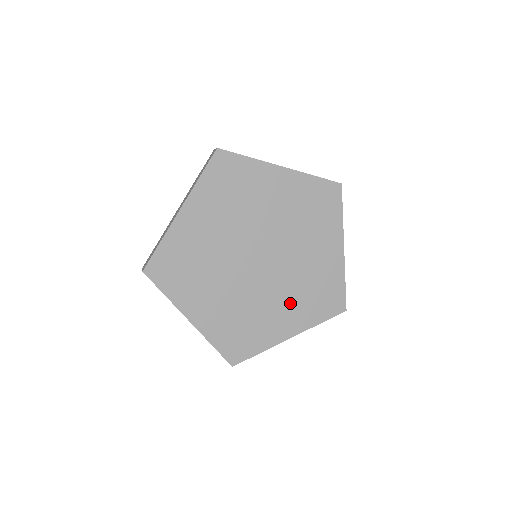
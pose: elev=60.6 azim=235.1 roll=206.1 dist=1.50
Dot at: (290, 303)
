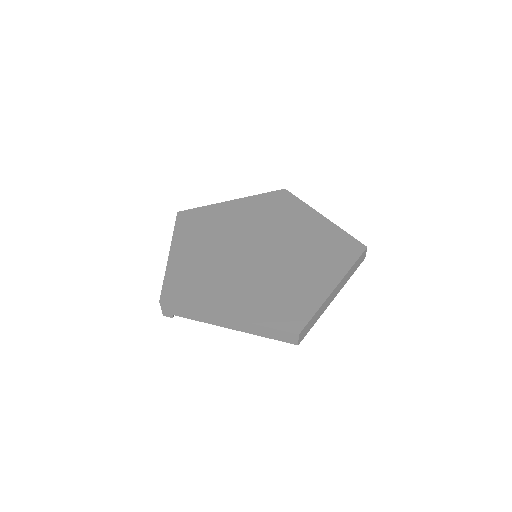
Dot at: (311, 264)
